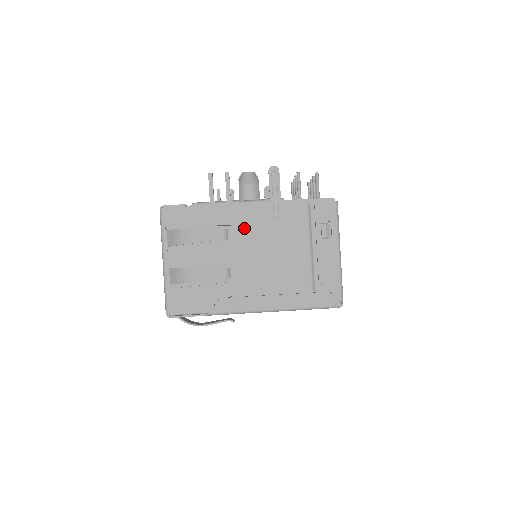
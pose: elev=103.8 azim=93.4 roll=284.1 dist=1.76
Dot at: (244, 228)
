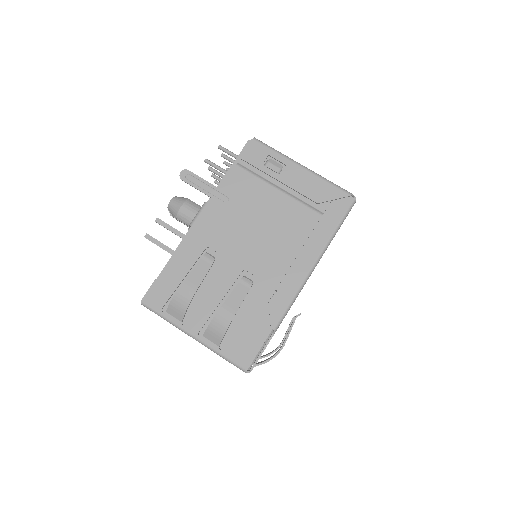
Dot at: (217, 238)
